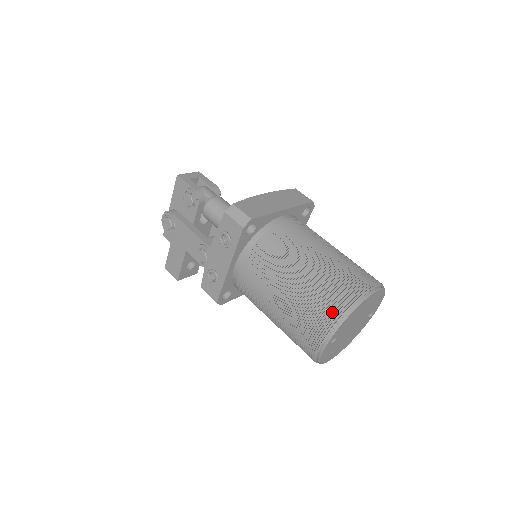
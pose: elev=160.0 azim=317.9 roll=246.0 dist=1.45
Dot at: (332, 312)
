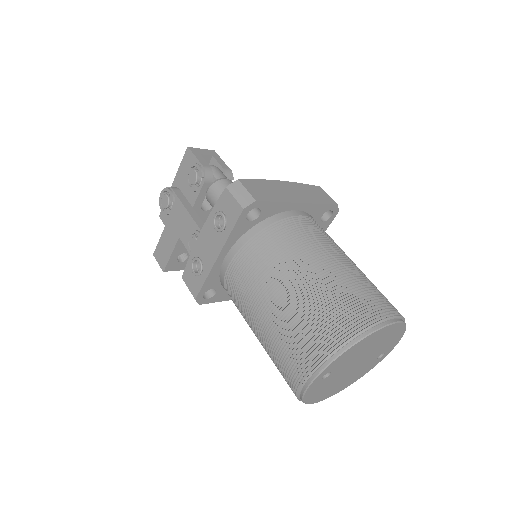
Dot at: (332, 336)
